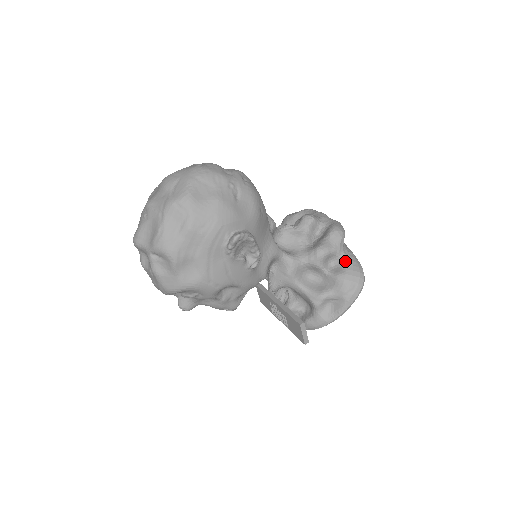
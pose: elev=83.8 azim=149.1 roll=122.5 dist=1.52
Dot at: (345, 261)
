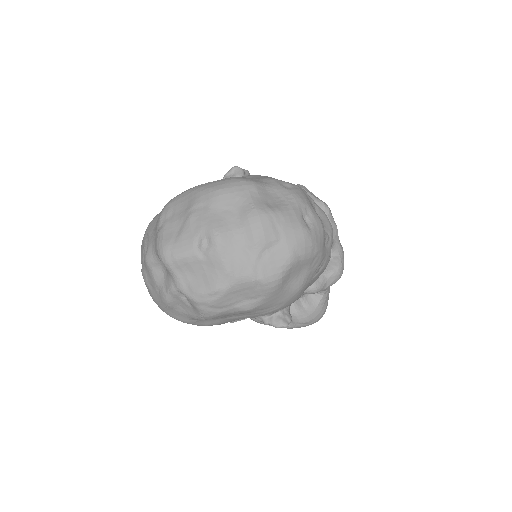
Dot at: (322, 298)
